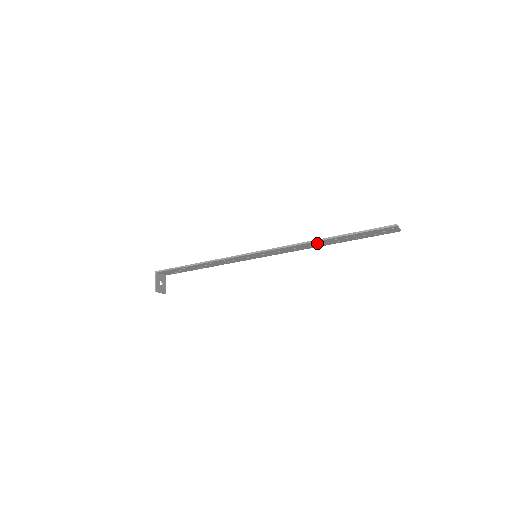
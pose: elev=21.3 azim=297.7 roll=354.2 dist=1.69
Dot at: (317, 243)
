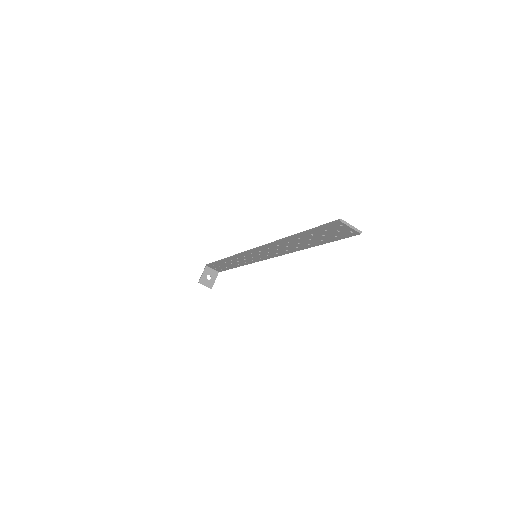
Dot at: (289, 243)
